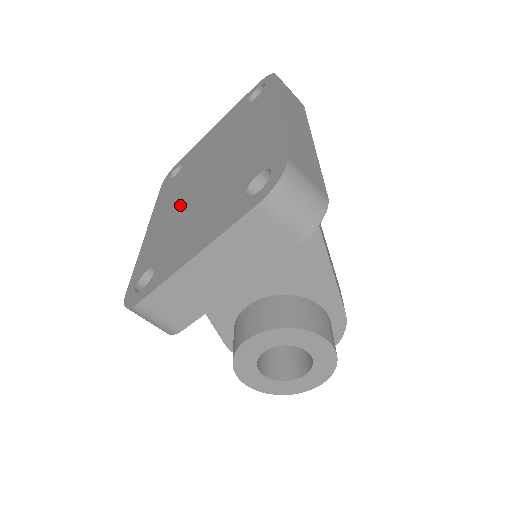
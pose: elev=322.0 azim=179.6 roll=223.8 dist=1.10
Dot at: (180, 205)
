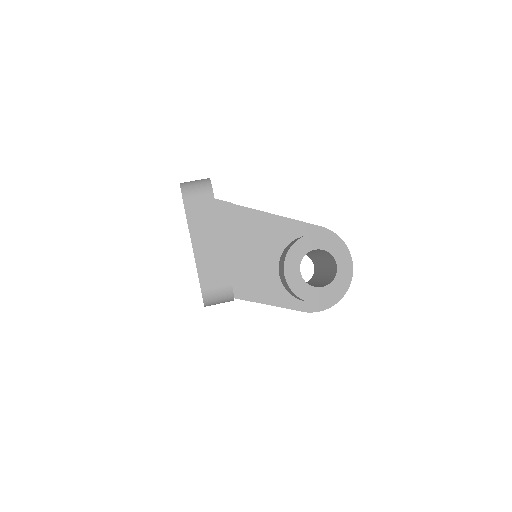
Dot at: occluded
